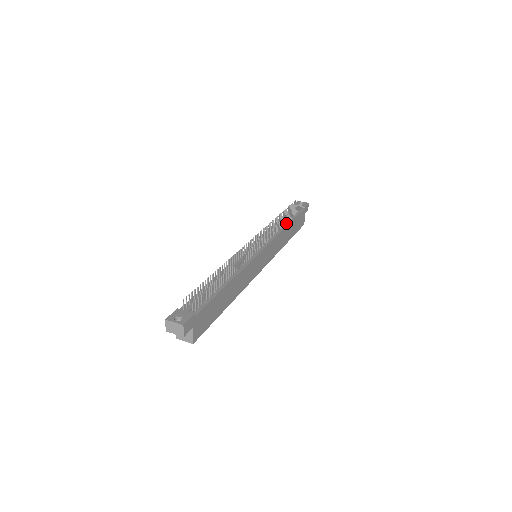
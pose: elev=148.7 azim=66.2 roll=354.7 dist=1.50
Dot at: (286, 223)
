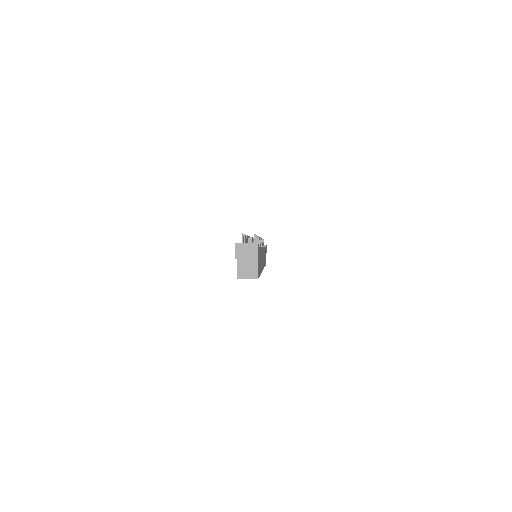
Dot at: (262, 246)
